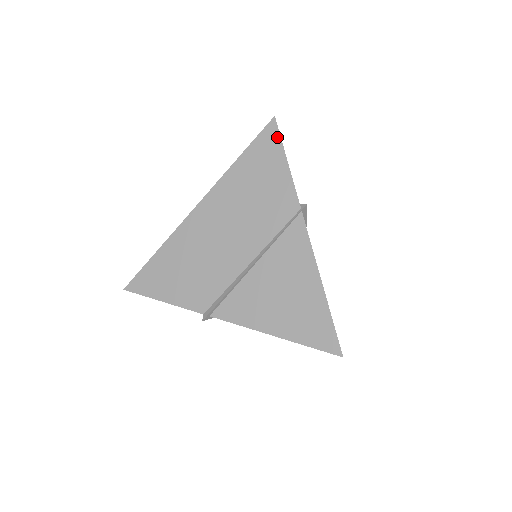
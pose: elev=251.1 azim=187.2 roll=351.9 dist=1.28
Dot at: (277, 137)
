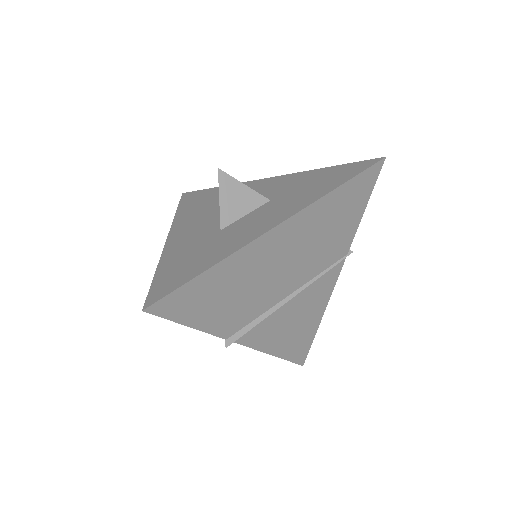
Dot at: (375, 180)
